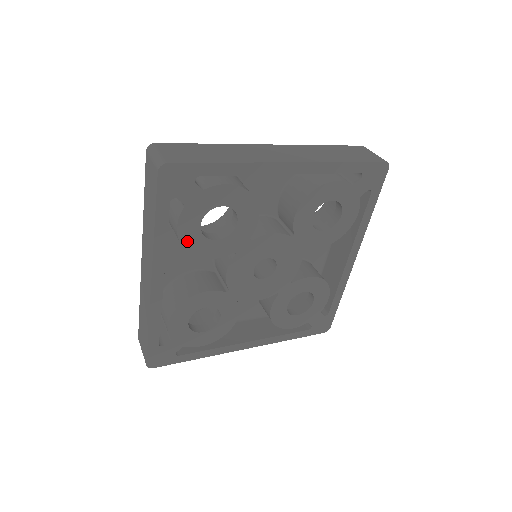
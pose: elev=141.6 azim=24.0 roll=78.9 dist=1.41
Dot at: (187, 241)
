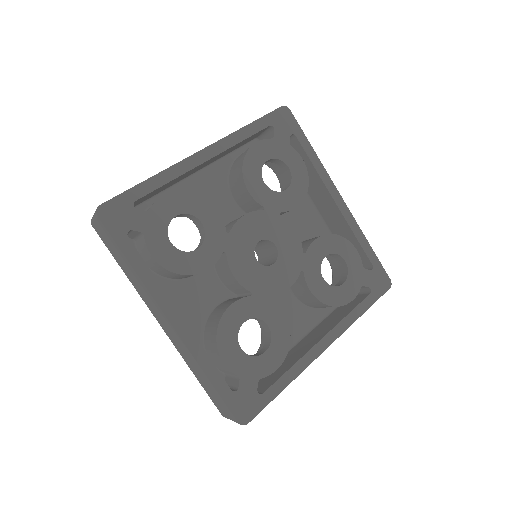
Dot at: (250, 158)
